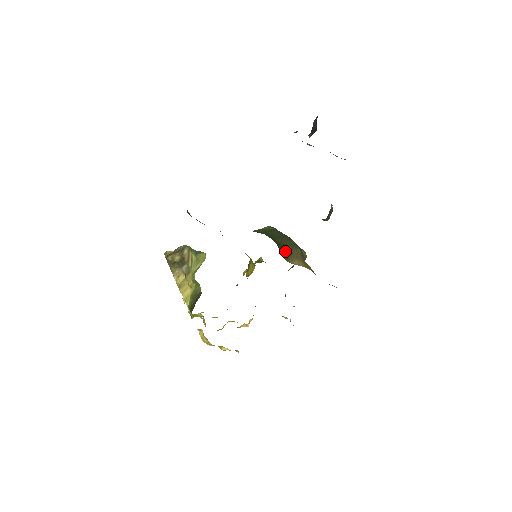
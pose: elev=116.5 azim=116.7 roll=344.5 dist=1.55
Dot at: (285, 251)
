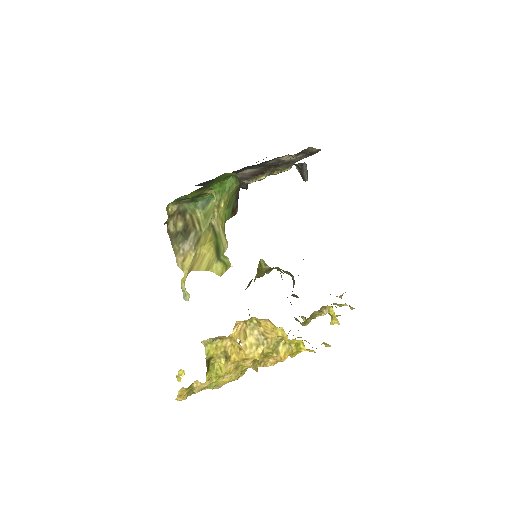
Dot at: occluded
